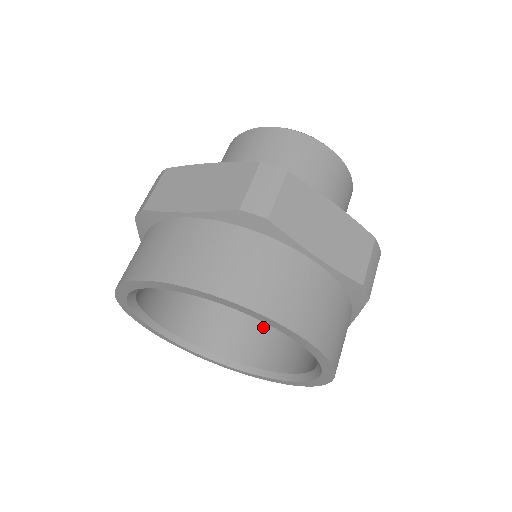
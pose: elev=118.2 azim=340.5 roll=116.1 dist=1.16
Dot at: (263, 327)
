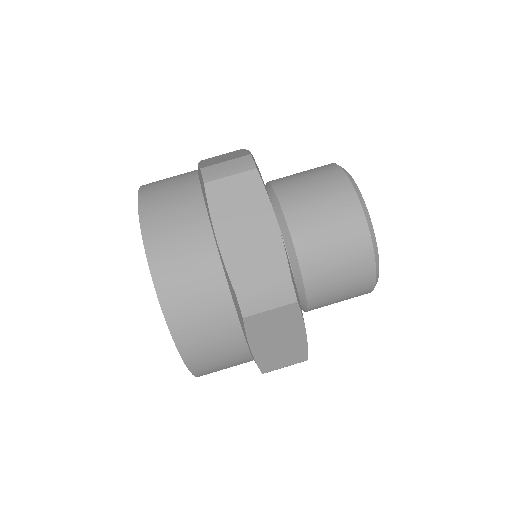
Dot at: occluded
